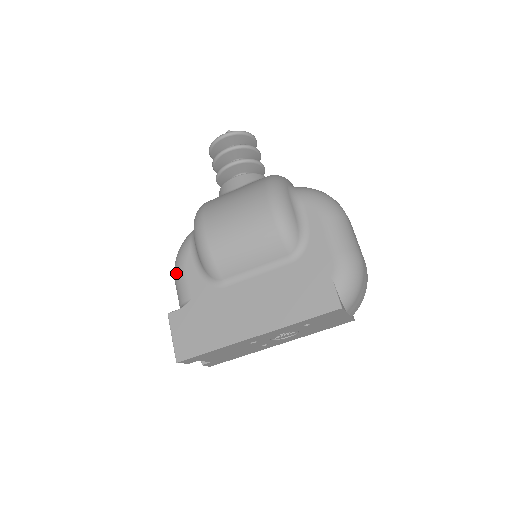
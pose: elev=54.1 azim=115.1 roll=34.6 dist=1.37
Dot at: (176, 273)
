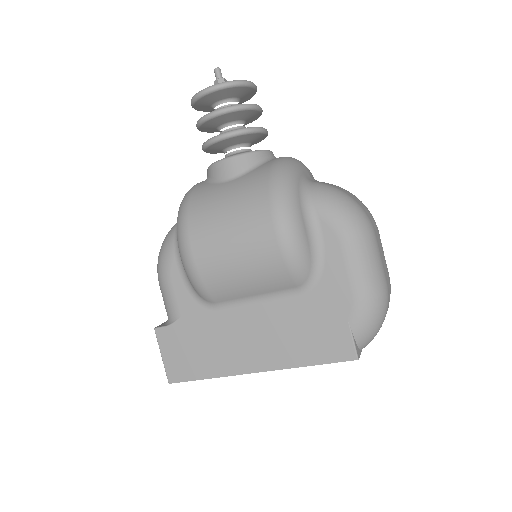
Dot at: (160, 280)
